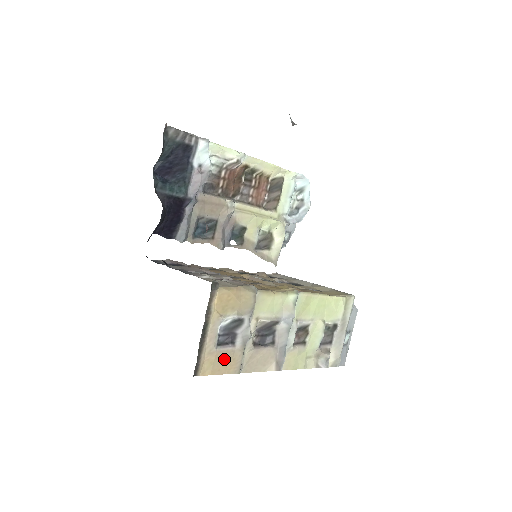
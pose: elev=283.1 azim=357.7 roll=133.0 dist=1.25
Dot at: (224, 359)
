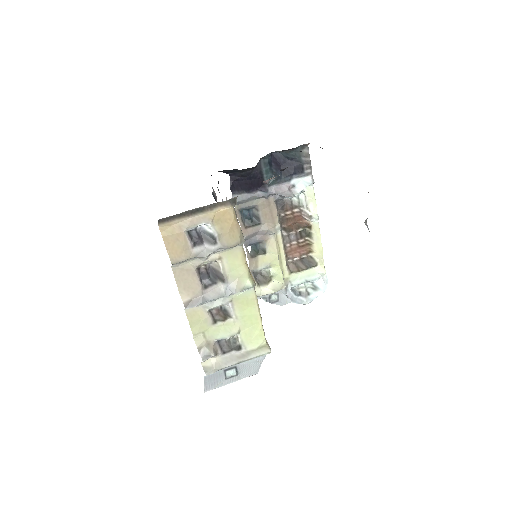
Dot at: (179, 243)
